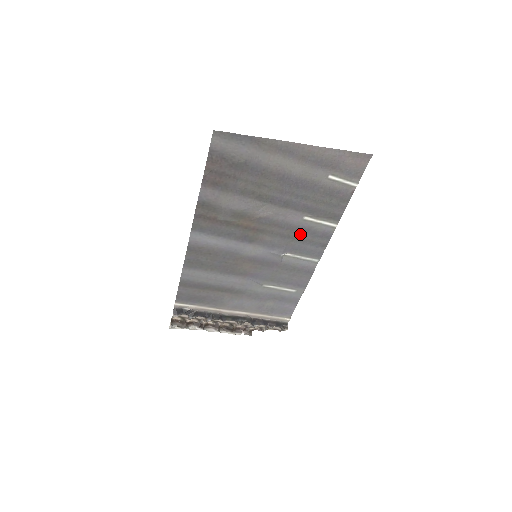
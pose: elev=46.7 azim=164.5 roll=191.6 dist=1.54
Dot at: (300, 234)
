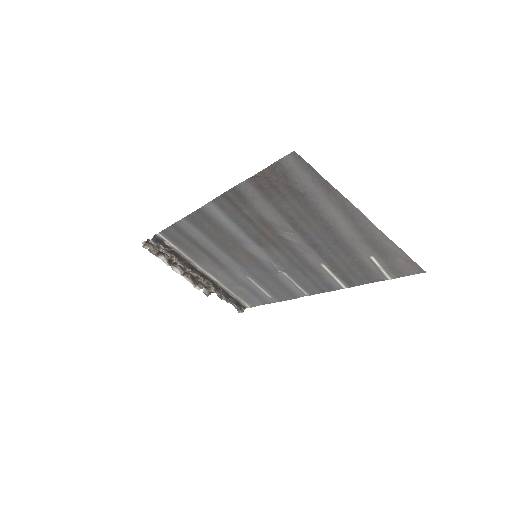
Dot at: (308, 270)
